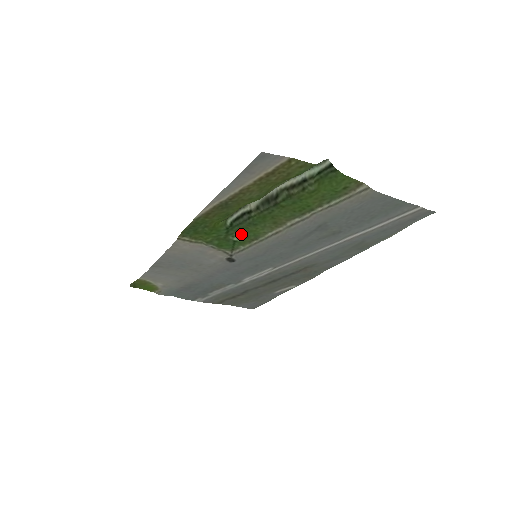
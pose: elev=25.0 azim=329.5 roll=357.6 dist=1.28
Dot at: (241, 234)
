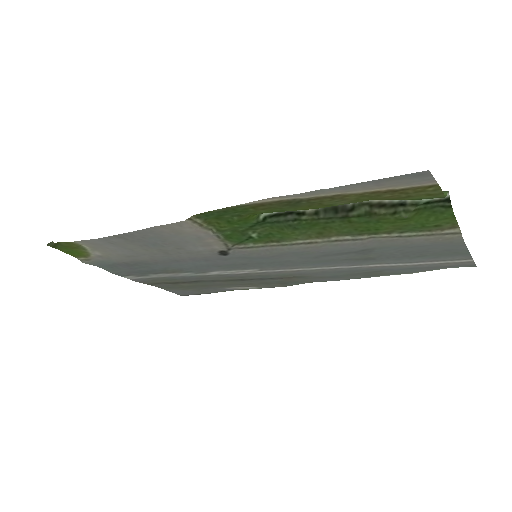
Dot at: (265, 232)
